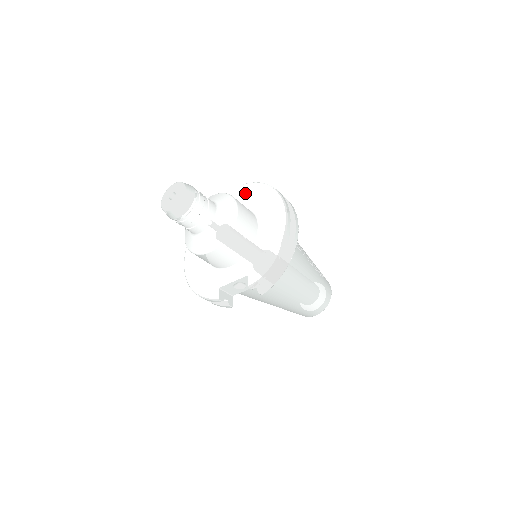
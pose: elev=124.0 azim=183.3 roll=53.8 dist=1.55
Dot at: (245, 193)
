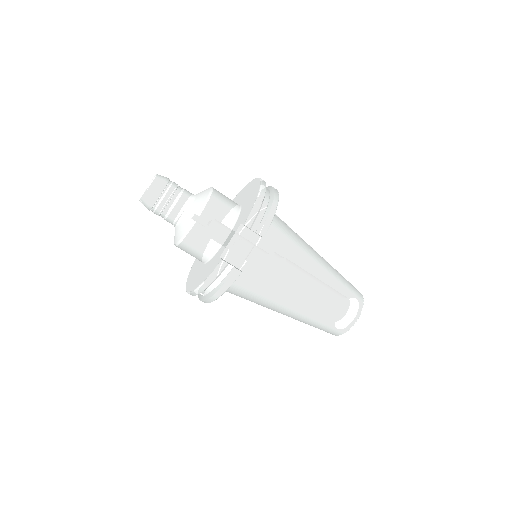
Dot at: occluded
